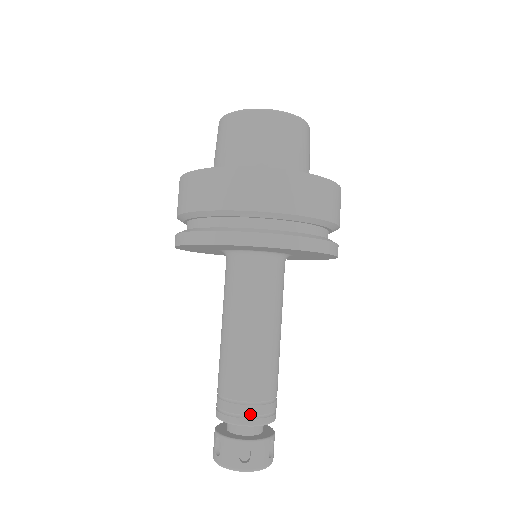
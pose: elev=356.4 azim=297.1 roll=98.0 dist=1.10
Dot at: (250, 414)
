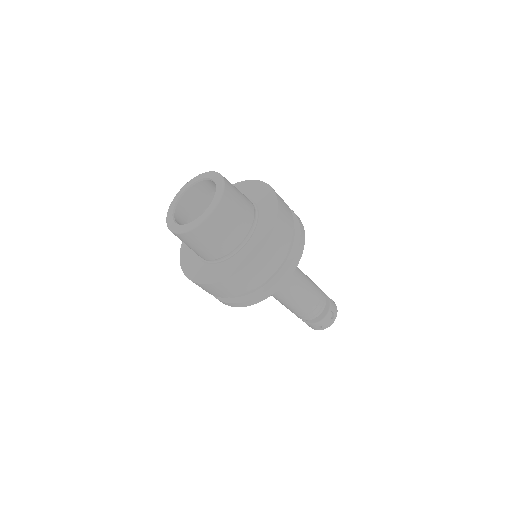
Dot at: (308, 317)
